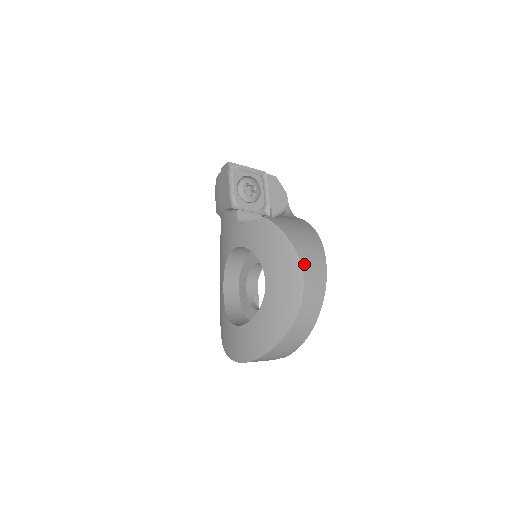
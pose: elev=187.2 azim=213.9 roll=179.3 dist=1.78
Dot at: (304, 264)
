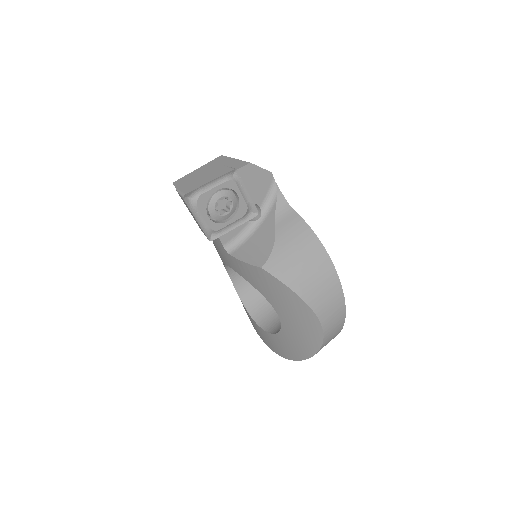
Dot at: (318, 311)
